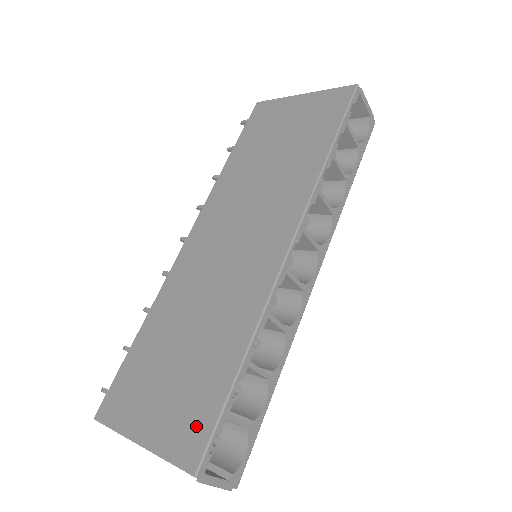
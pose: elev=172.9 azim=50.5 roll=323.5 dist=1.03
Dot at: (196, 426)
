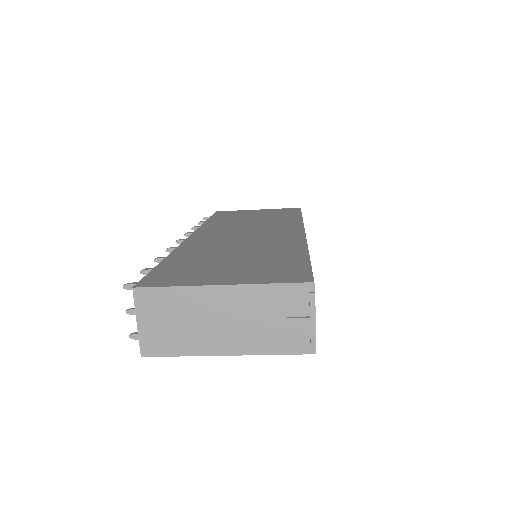
Dot at: (289, 271)
